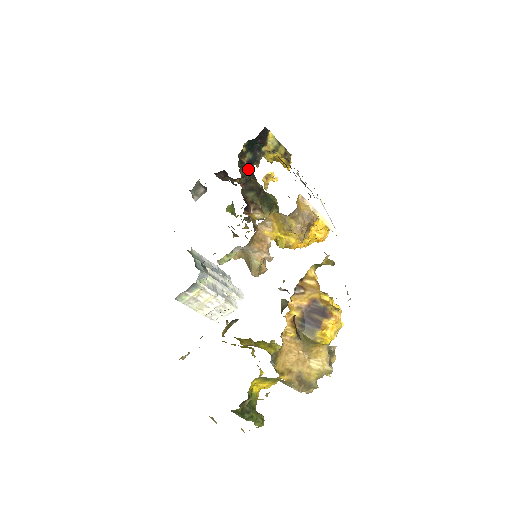
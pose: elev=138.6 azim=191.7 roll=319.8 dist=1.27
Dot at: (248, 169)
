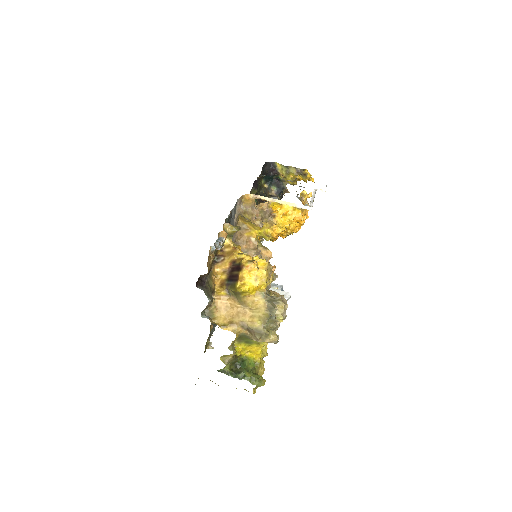
Dot at: occluded
